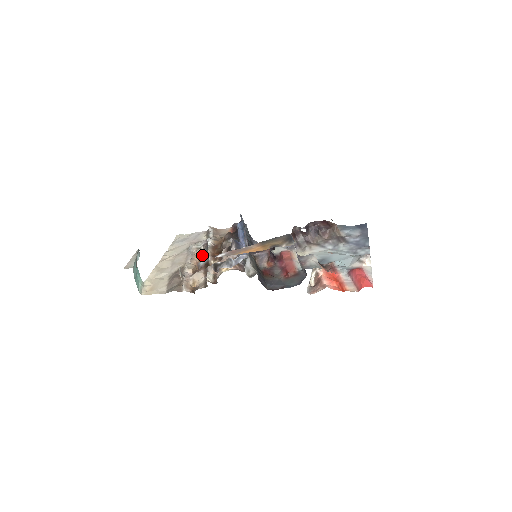
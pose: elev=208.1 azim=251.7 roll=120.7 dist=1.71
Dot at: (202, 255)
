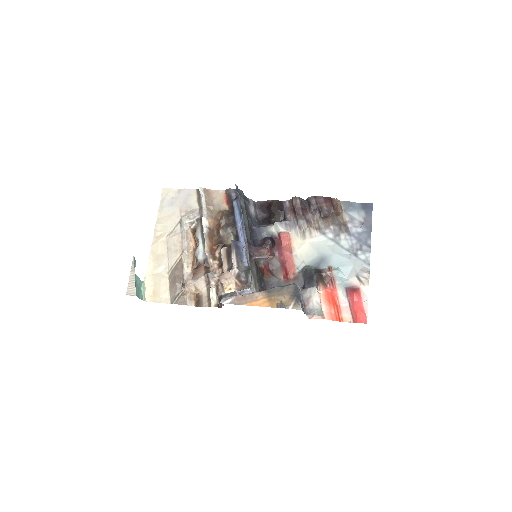
Dot at: (198, 238)
